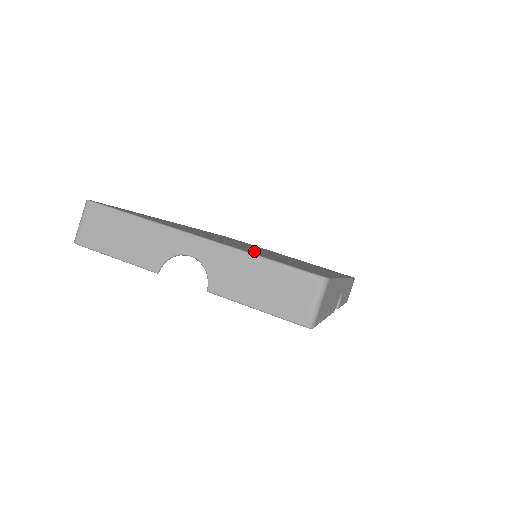
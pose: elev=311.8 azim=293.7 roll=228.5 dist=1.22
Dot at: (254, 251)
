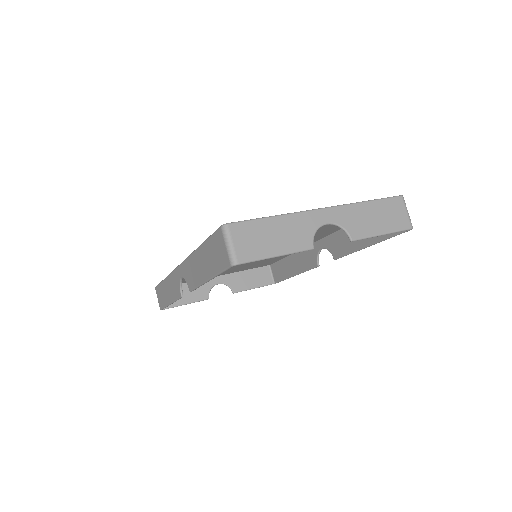
Dot at: occluded
